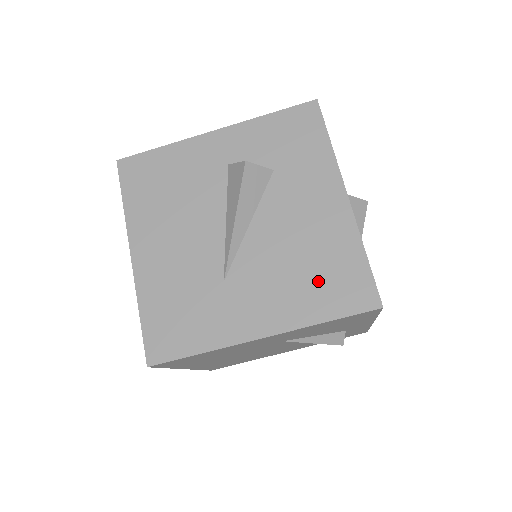
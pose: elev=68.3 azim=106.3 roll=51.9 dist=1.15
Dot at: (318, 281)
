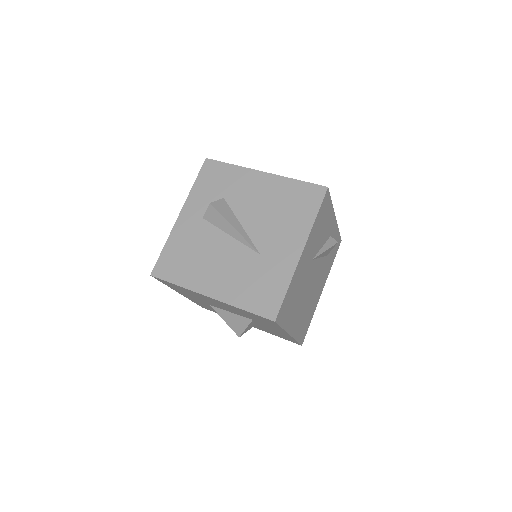
Dot at: (294, 209)
